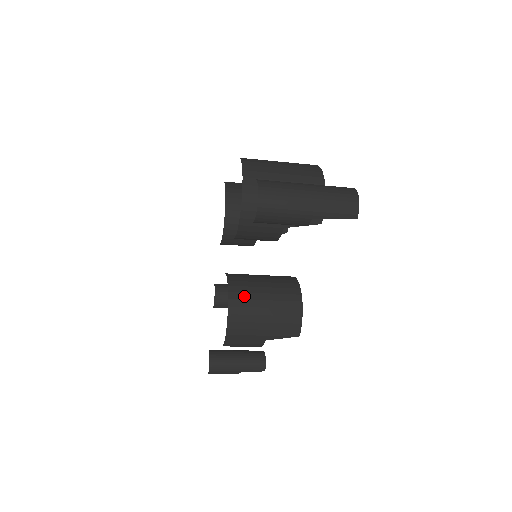
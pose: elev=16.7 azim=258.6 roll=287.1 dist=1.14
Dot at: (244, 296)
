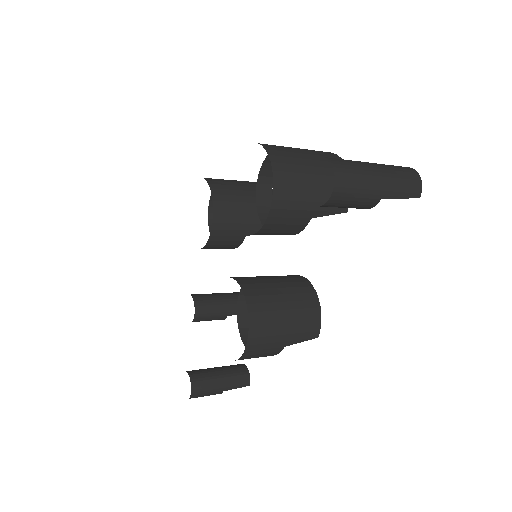
Dot at: (262, 299)
